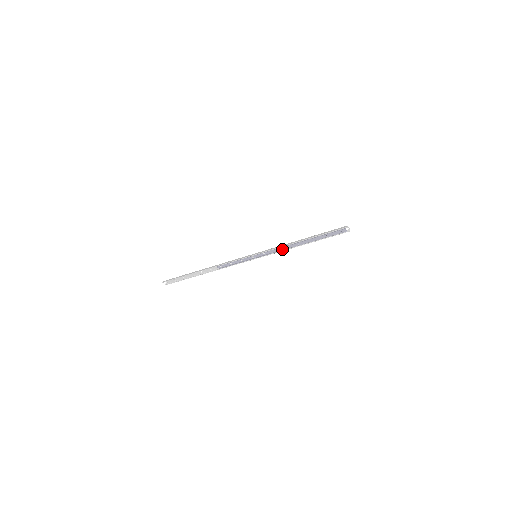
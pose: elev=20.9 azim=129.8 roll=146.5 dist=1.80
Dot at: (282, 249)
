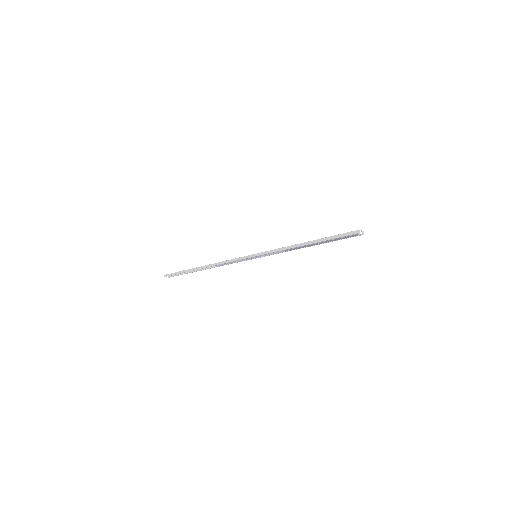
Dot at: (284, 251)
